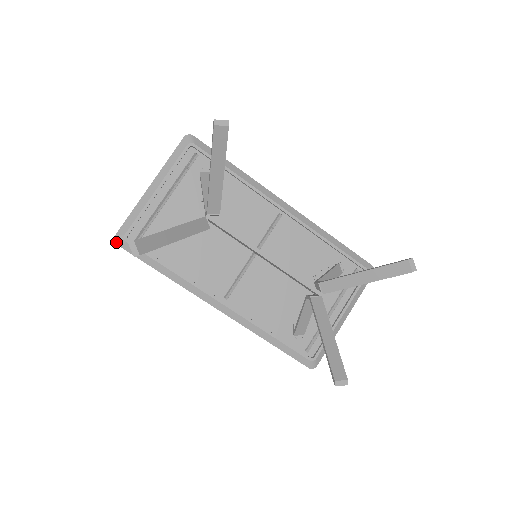
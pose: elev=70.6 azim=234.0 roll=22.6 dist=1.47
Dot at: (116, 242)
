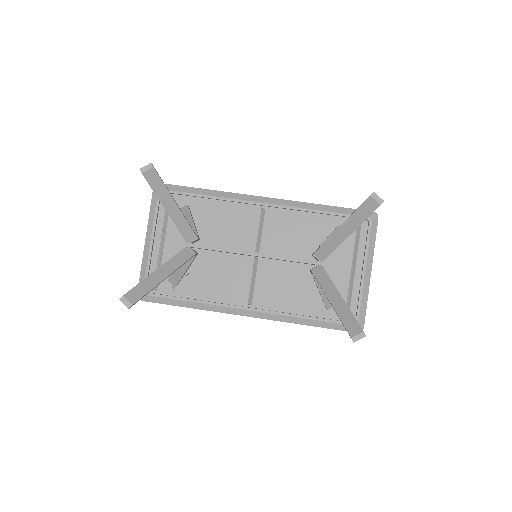
Dot at: occluded
